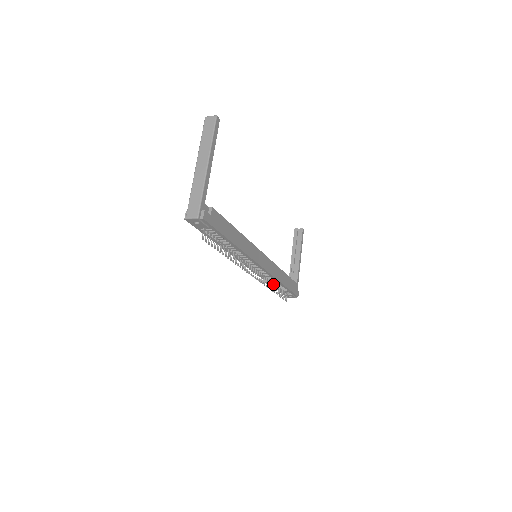
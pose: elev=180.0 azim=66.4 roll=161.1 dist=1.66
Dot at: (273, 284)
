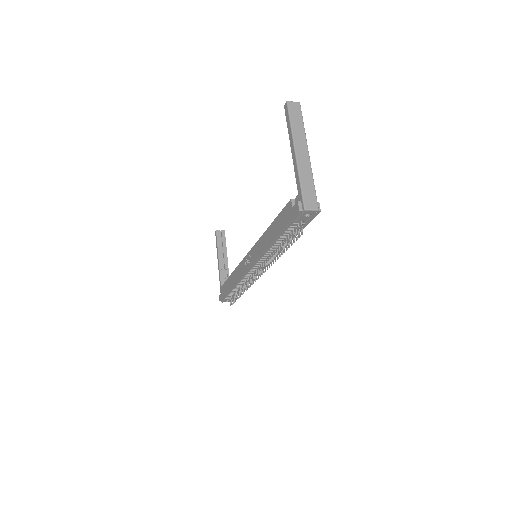
Dot at: (241, 287)
